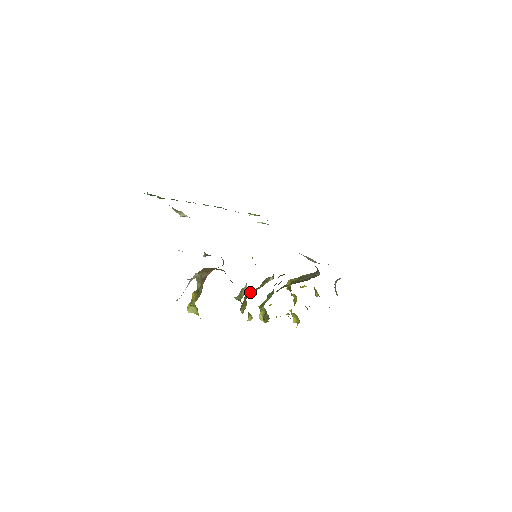
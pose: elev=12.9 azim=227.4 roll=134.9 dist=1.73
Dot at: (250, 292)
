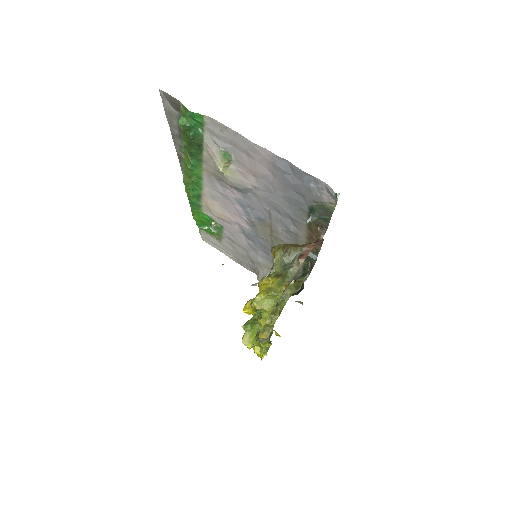
Dot at: occluded
